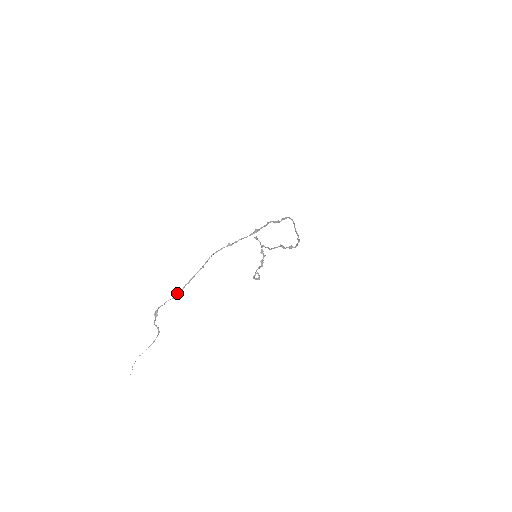
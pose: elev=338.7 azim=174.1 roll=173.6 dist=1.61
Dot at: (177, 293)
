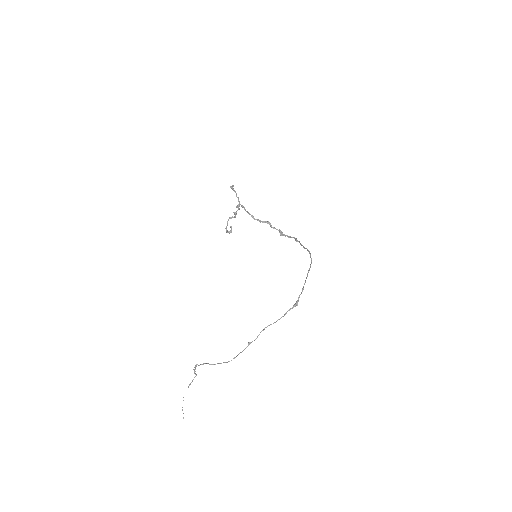
Dot at: occluded
